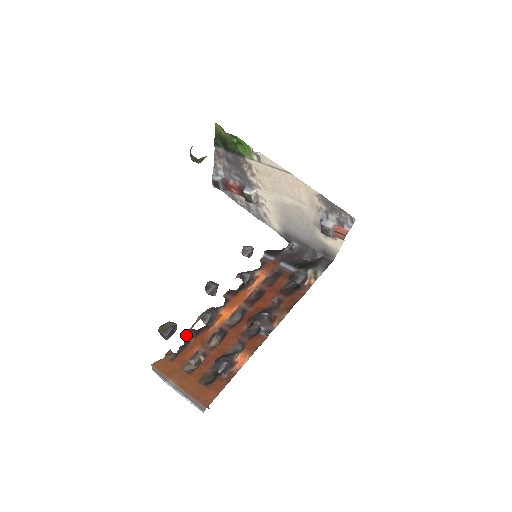
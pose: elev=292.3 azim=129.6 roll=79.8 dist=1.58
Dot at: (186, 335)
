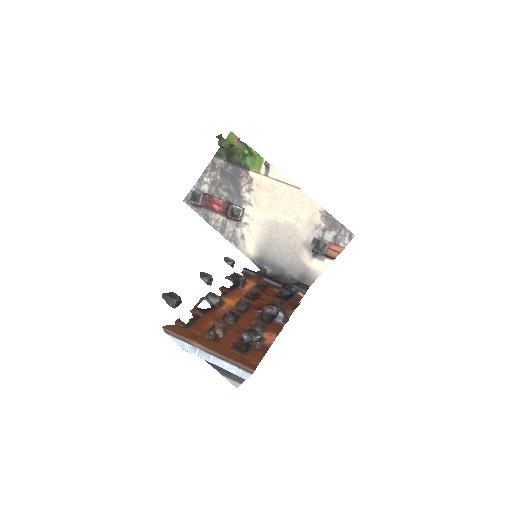
Dot at: (193, 310)
